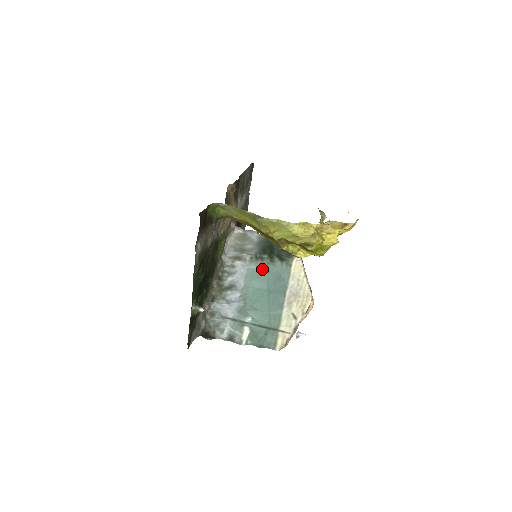
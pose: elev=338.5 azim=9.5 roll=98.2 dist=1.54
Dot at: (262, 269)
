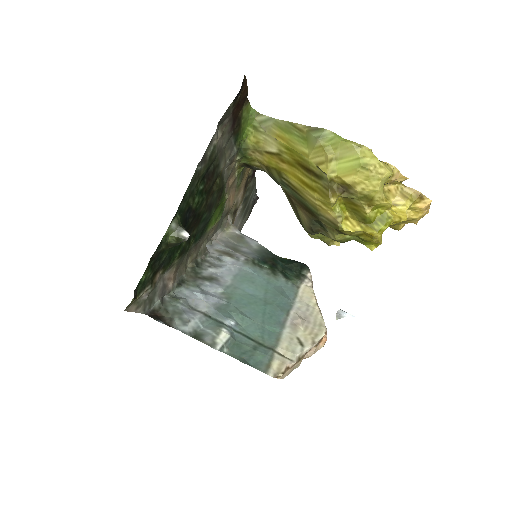
Dot at: (259, 276)
